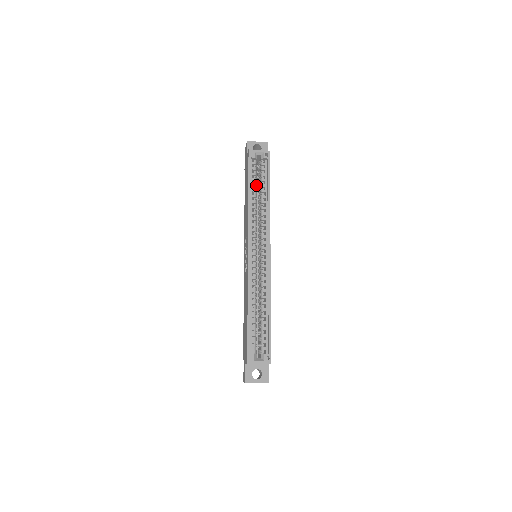
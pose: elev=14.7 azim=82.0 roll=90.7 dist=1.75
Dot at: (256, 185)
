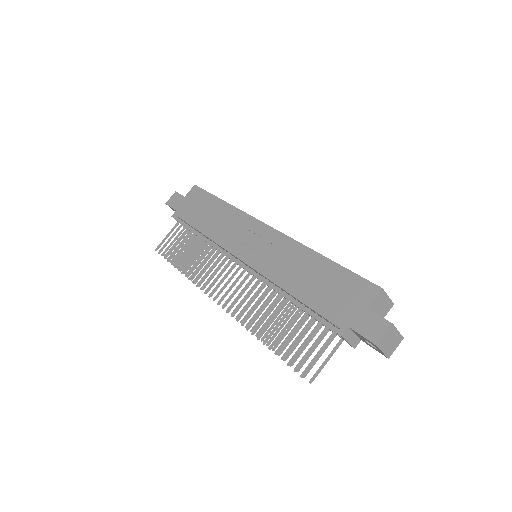
Dot at: occluded
